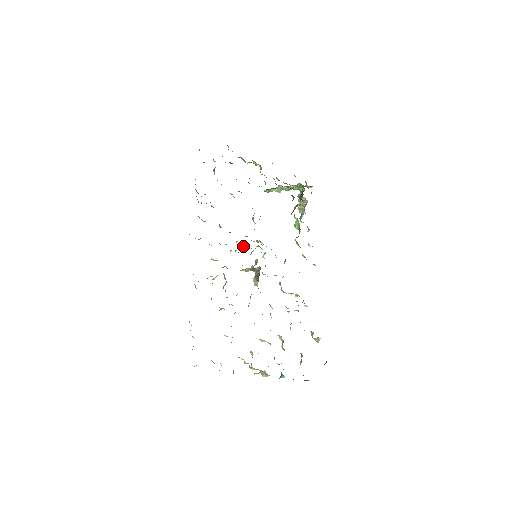
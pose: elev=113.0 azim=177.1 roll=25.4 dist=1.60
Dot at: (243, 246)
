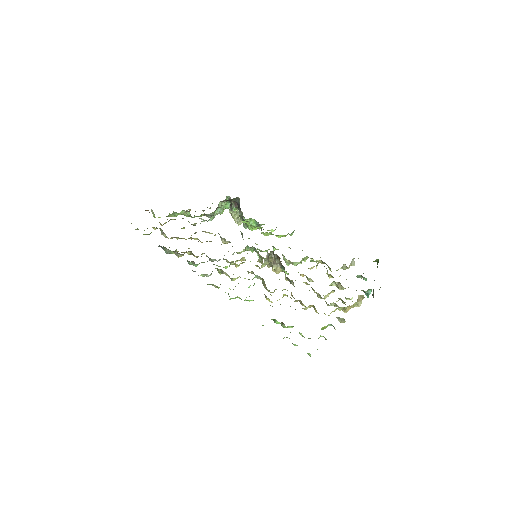
Dot at: occluded
